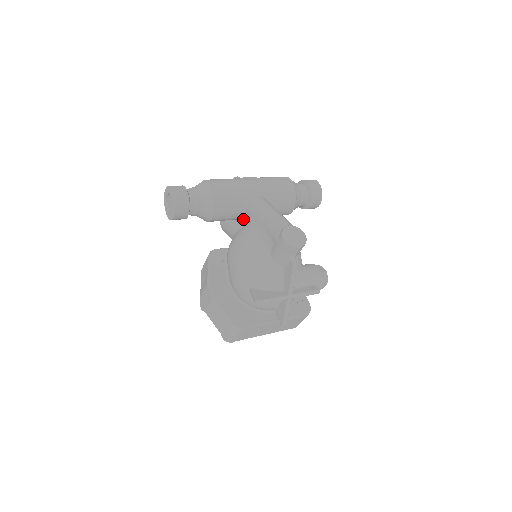
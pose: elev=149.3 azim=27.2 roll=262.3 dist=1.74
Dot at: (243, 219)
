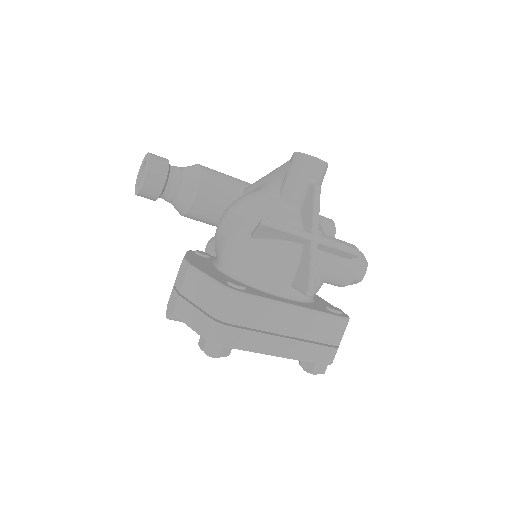
Dot at: occluded
